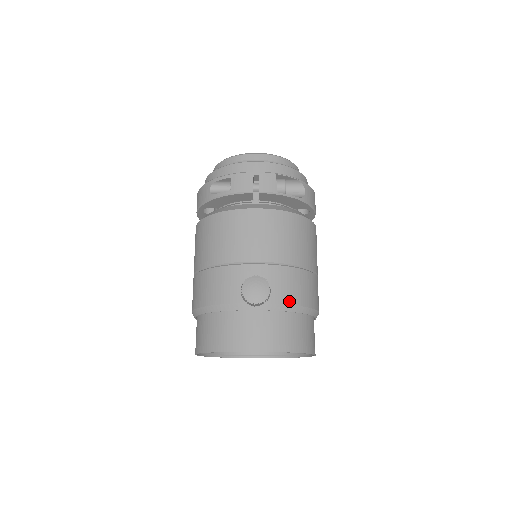
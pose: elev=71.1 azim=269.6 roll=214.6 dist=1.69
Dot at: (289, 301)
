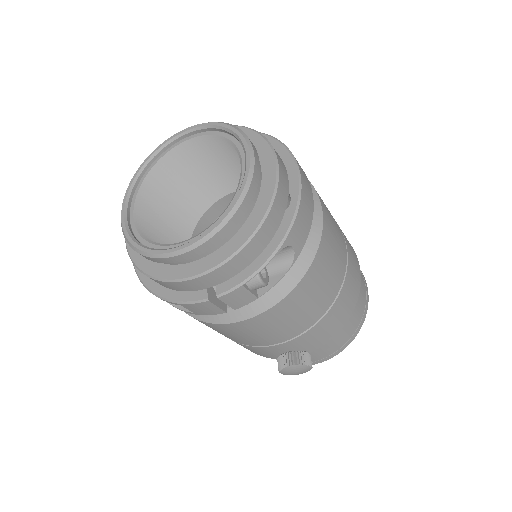
Dot at: (331, 338)
